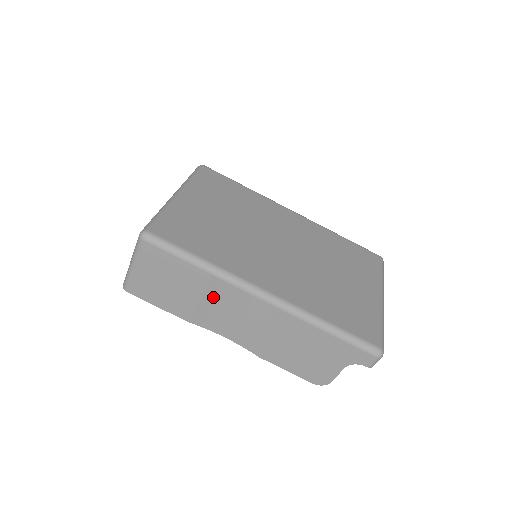
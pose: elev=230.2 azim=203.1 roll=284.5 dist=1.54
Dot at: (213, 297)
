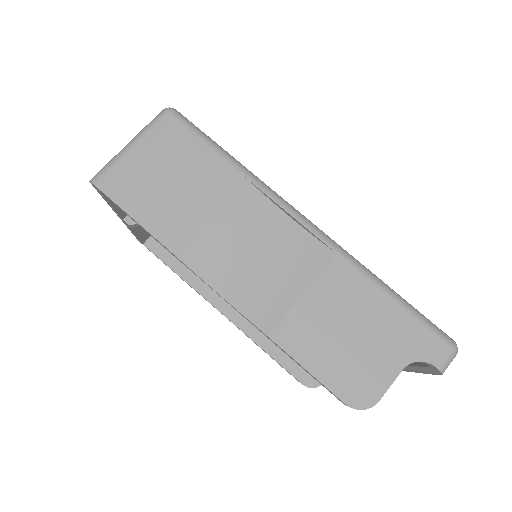
Dot at: (232, 215)
